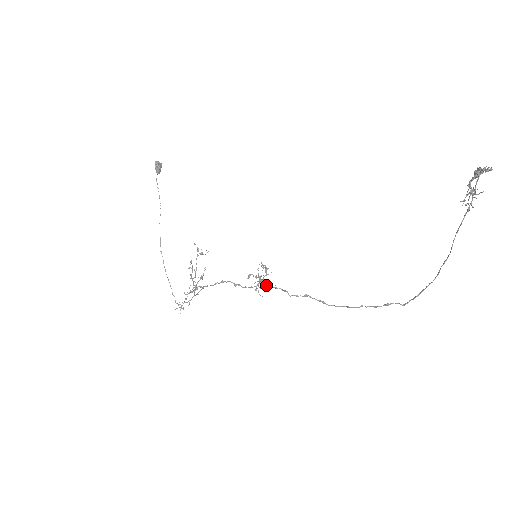
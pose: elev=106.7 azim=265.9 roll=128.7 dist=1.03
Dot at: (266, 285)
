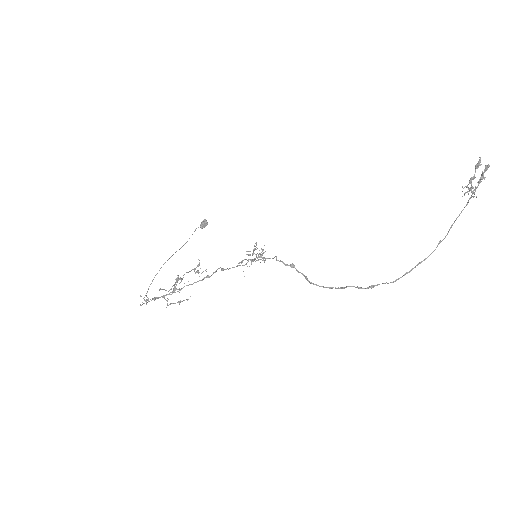
Dot at: occluded
